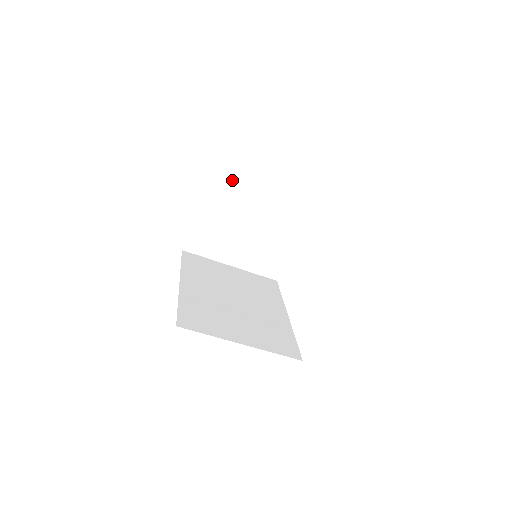
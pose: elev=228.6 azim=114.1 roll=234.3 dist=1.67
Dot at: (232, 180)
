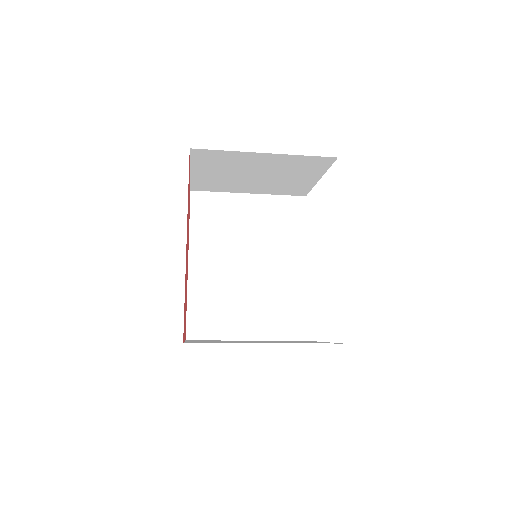
Dot at: (218, 154)
